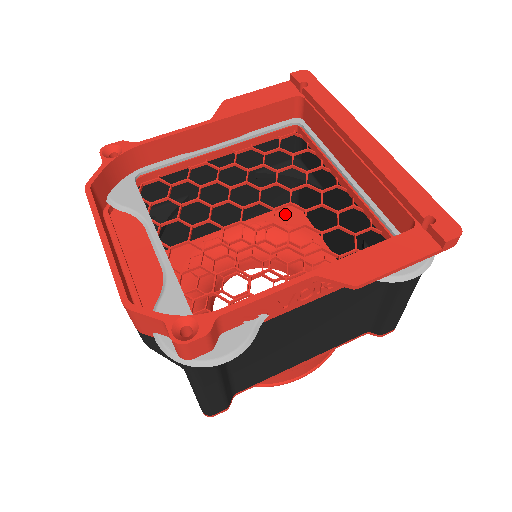
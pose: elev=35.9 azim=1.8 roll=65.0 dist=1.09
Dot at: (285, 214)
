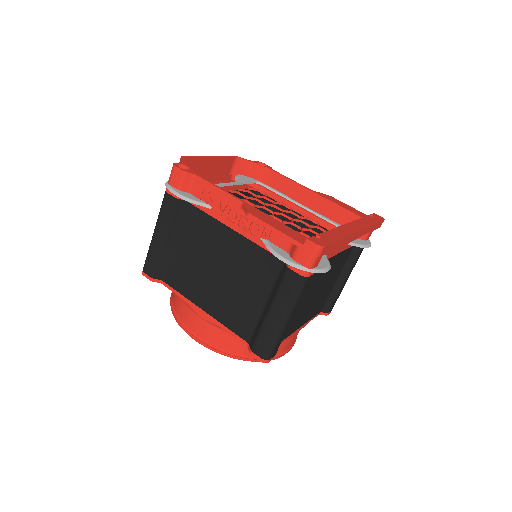
Dot at: occluded
